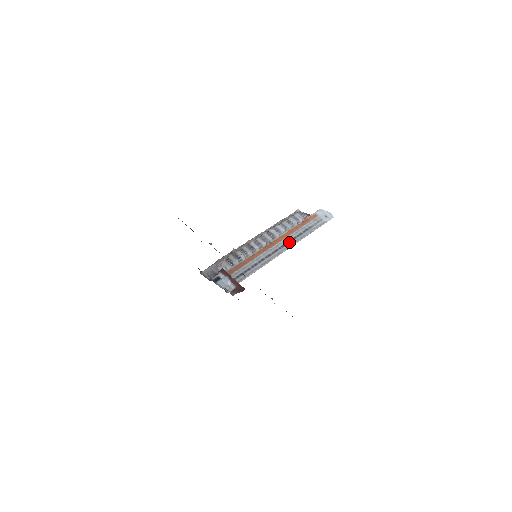
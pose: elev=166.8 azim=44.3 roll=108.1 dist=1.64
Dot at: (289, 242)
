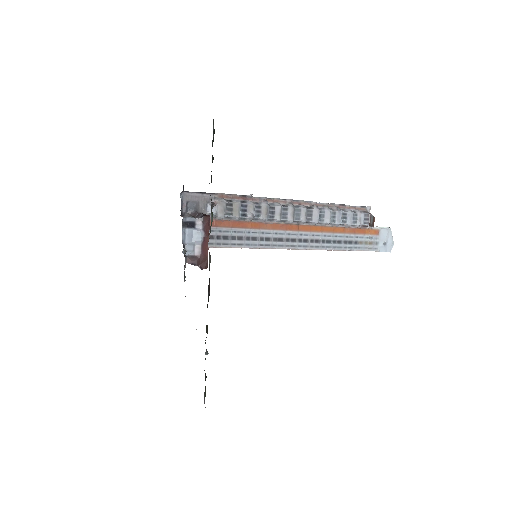
Dot at: (317, 242)
